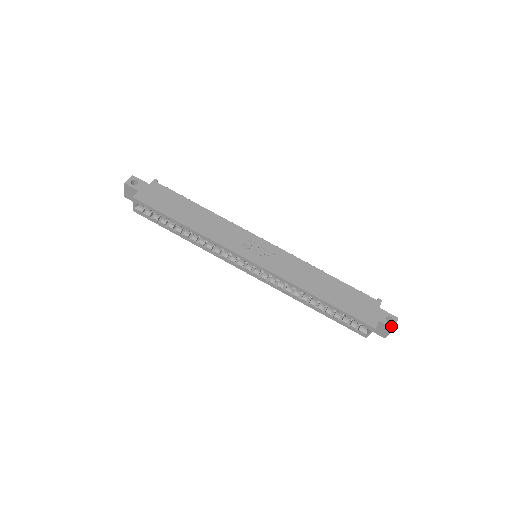
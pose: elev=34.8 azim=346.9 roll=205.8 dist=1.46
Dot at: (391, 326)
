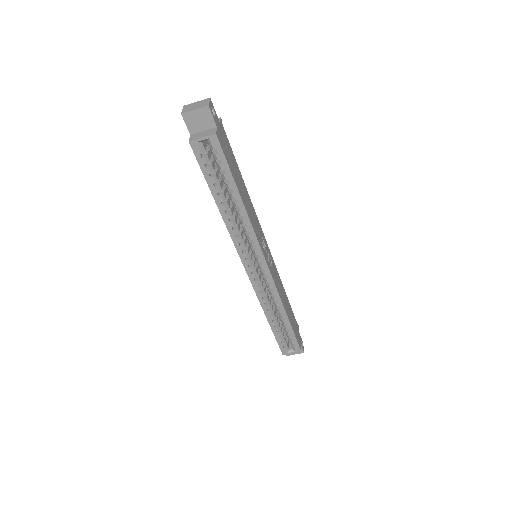
Dot at: (303, 350)
